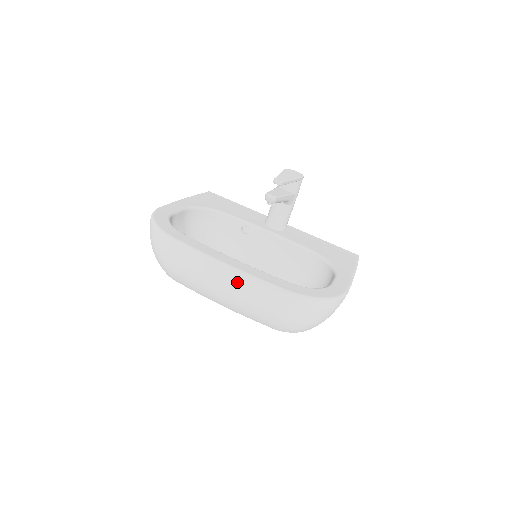
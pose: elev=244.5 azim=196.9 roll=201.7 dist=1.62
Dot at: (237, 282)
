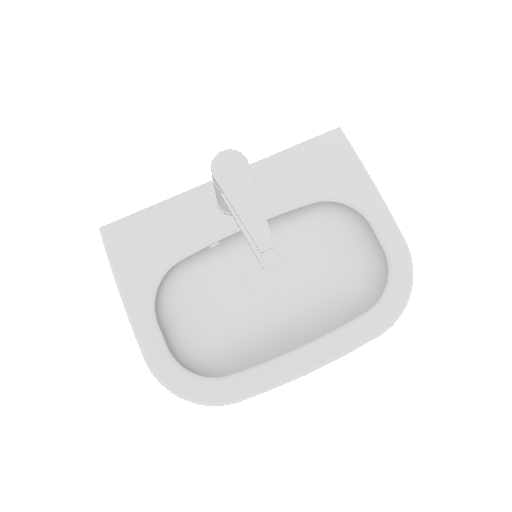
Dot at: occluded
